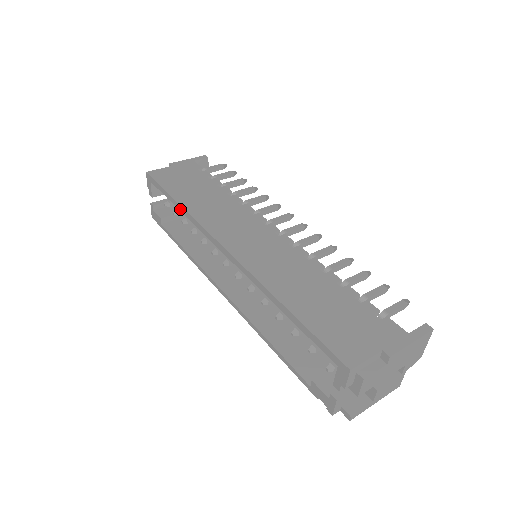
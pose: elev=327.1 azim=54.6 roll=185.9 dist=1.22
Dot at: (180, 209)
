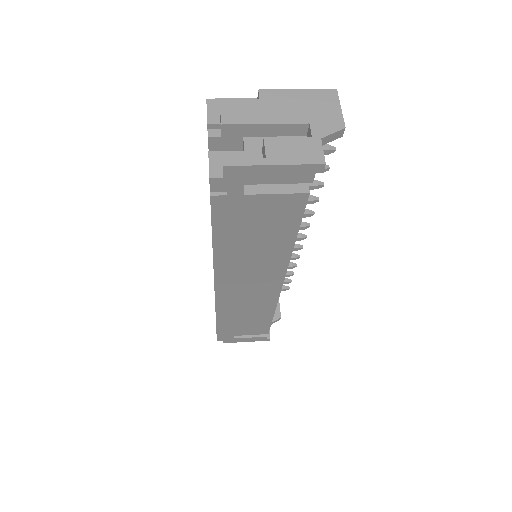
Dot at: occluded
